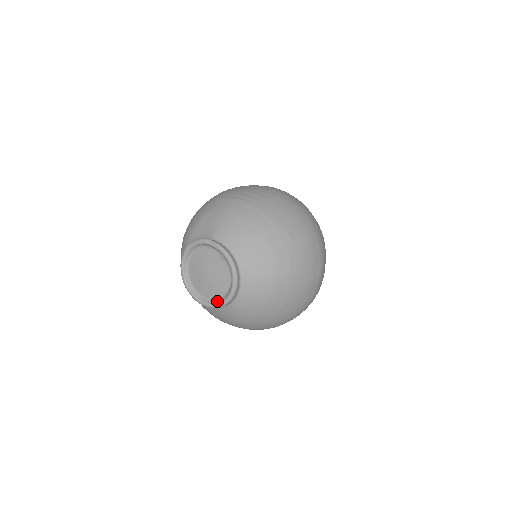
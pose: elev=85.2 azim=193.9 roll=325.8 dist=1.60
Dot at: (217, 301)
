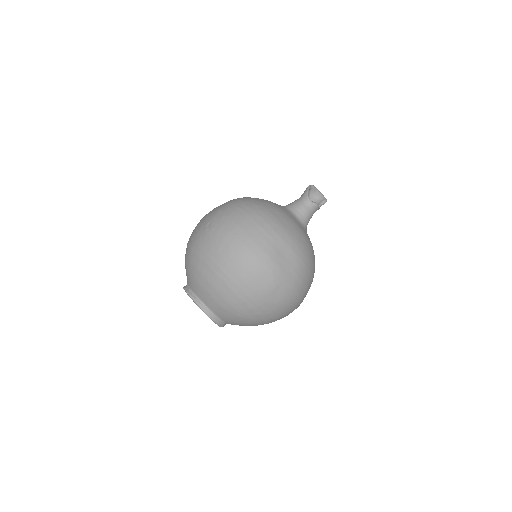
Dot at: occluded
